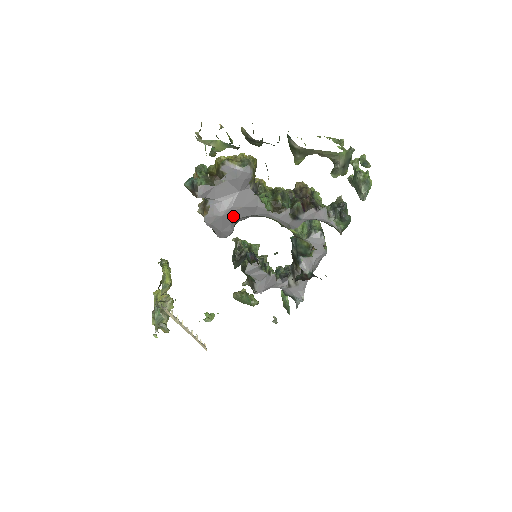
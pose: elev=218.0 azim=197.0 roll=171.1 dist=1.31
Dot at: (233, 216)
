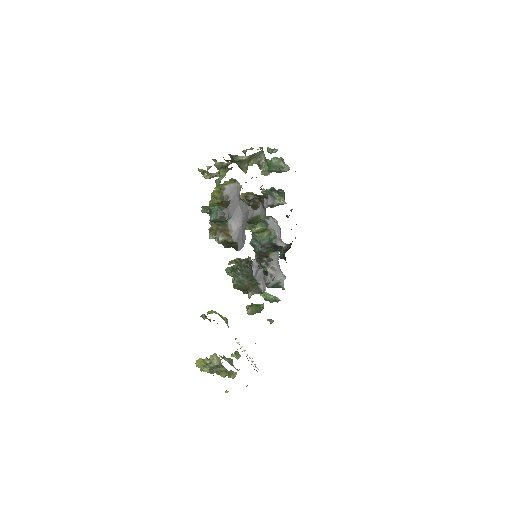
Dot at: (244, 223)
